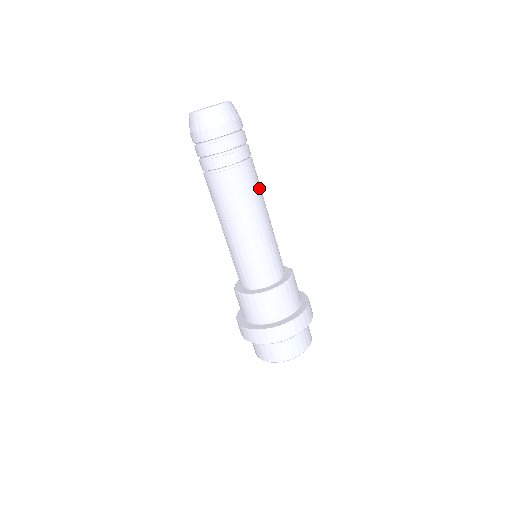
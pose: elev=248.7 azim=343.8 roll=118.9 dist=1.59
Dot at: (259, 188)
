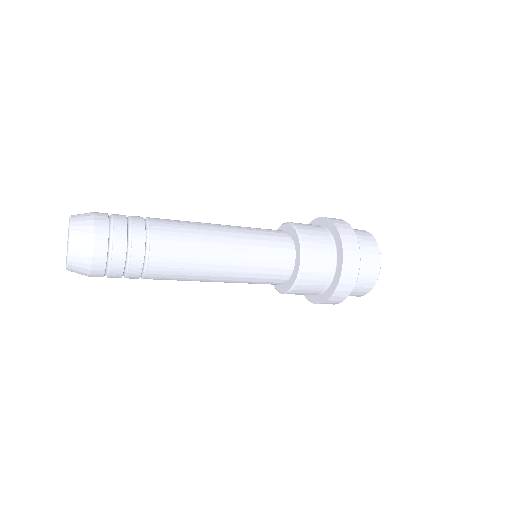
Dot at: (182, 273)
